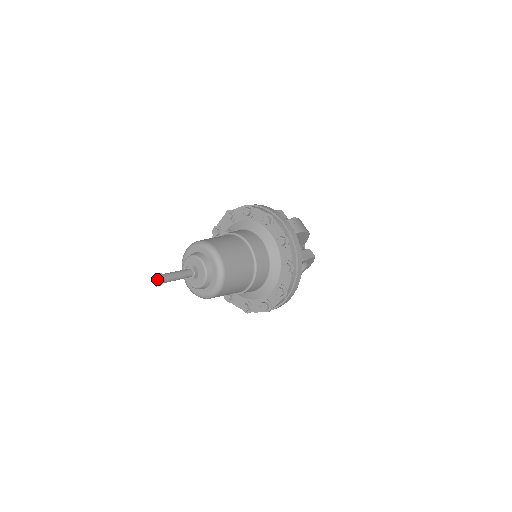
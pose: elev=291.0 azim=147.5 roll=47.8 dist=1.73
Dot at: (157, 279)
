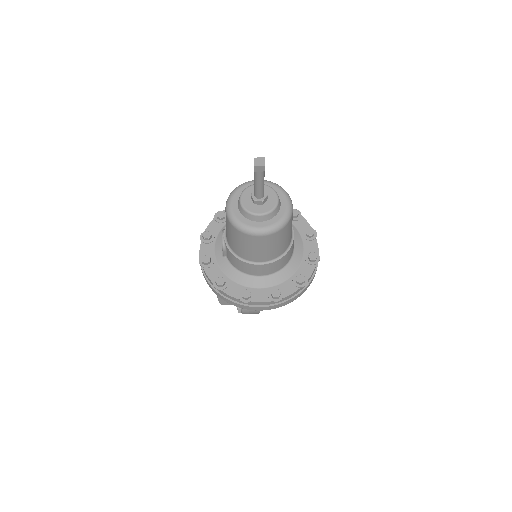
Dot at: (260, 159)
